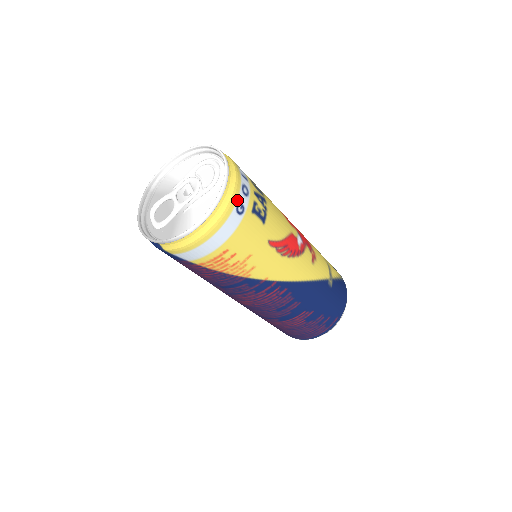
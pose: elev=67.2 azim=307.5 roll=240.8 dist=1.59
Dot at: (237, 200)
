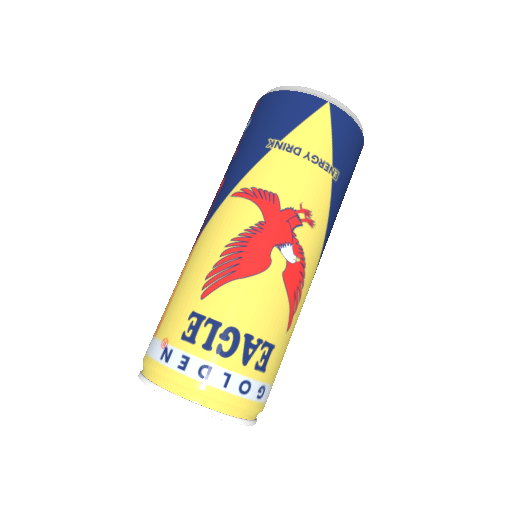
Dot at: (254, 401)
